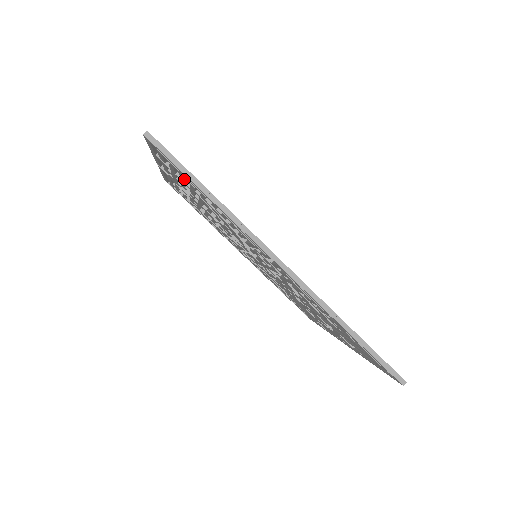
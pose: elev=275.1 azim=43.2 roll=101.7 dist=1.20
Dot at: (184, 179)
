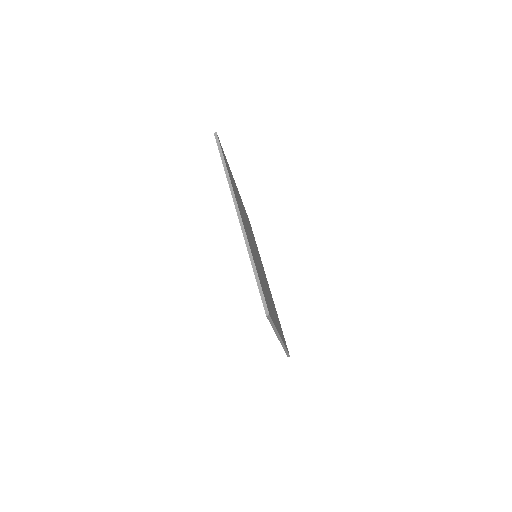
Dot at: occluded
